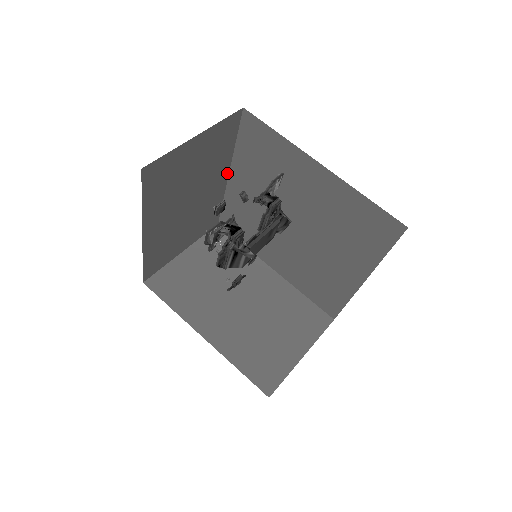
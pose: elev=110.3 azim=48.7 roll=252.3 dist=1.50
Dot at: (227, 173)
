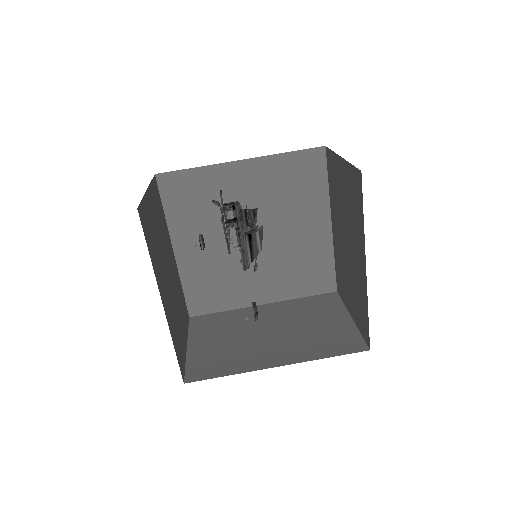
Dot at: (172, 249)
